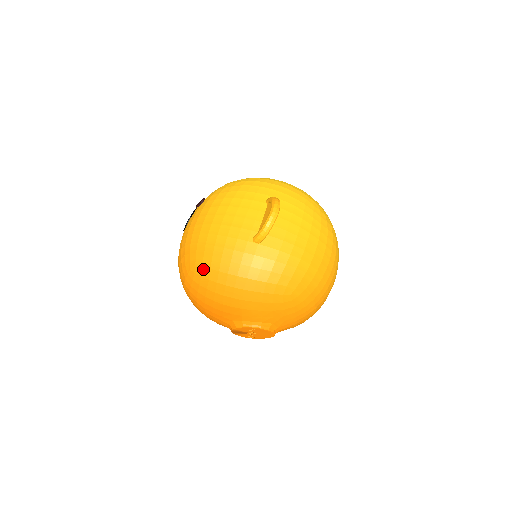
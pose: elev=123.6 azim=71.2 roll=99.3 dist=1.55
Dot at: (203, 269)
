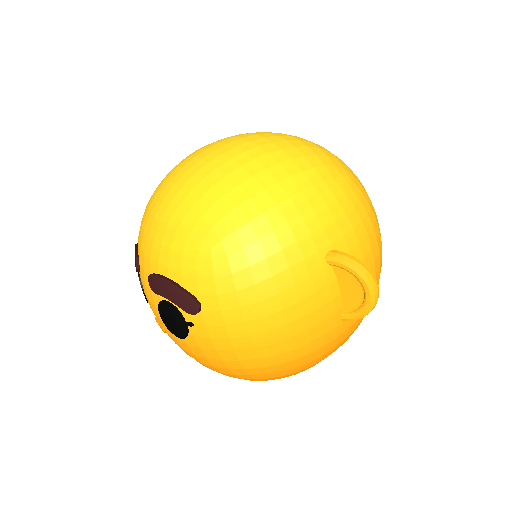
Dot at: occluded
